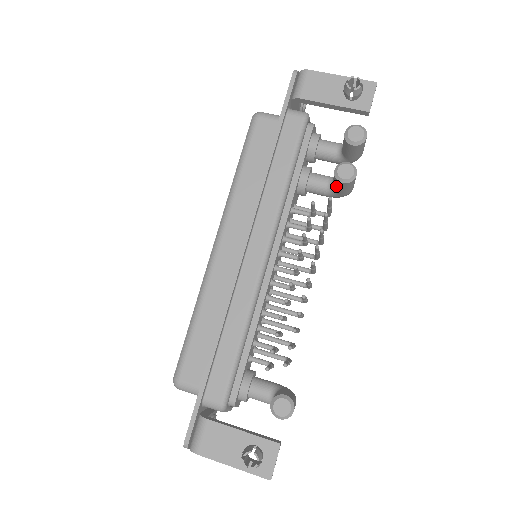
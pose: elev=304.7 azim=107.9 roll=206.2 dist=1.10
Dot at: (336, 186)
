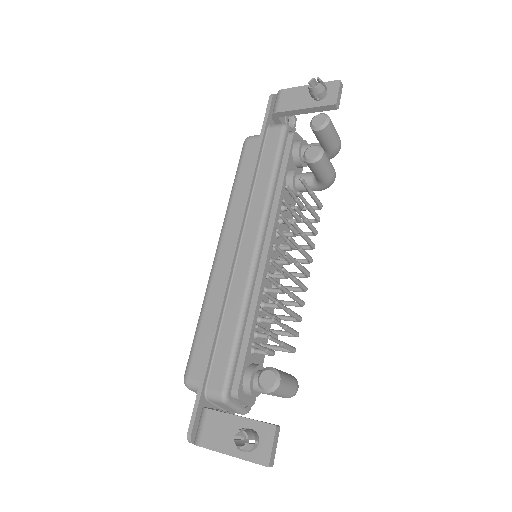
Dot at: (312, 172)
